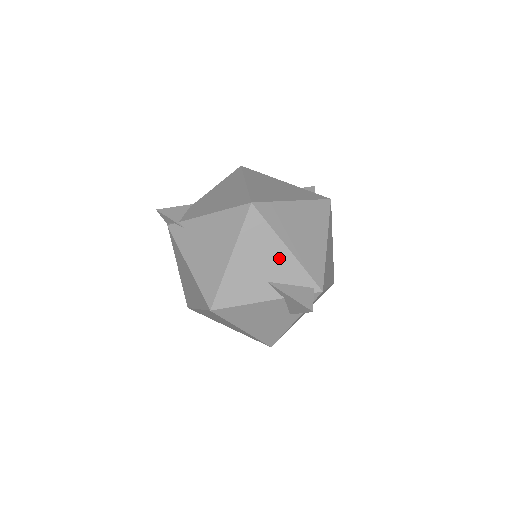
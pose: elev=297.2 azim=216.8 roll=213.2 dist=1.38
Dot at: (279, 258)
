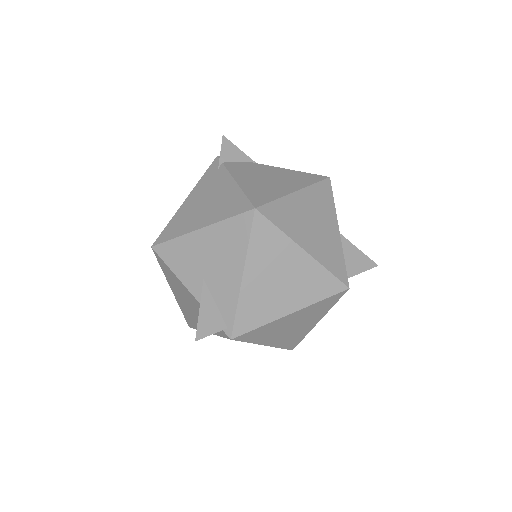
Dot at: (229, 274)
